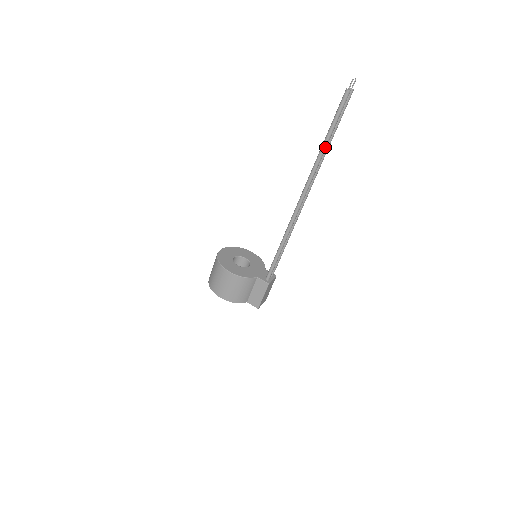
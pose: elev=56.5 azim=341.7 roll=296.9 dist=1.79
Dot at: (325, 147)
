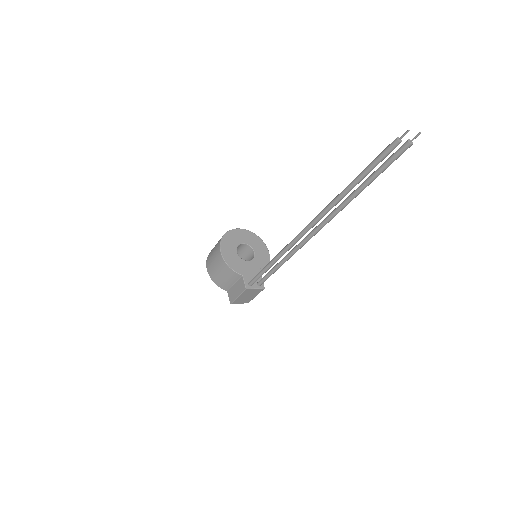
Dot at: (347, 190)
